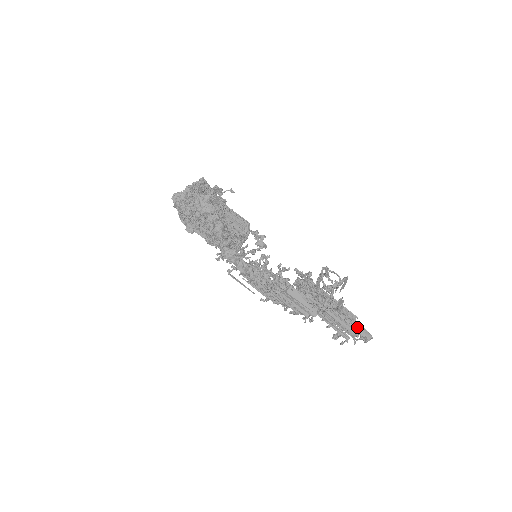
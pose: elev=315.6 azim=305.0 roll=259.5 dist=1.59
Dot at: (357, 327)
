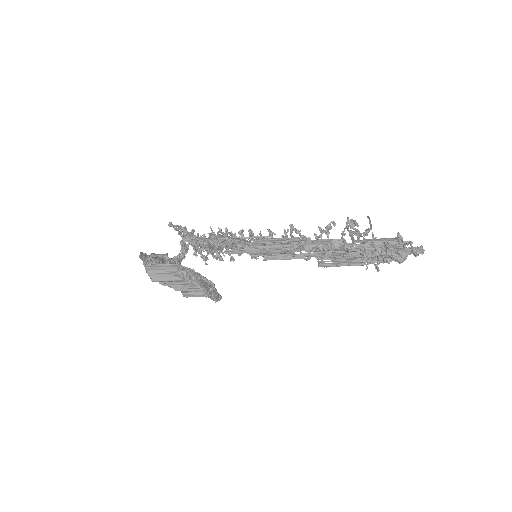
Dot at: occluded
